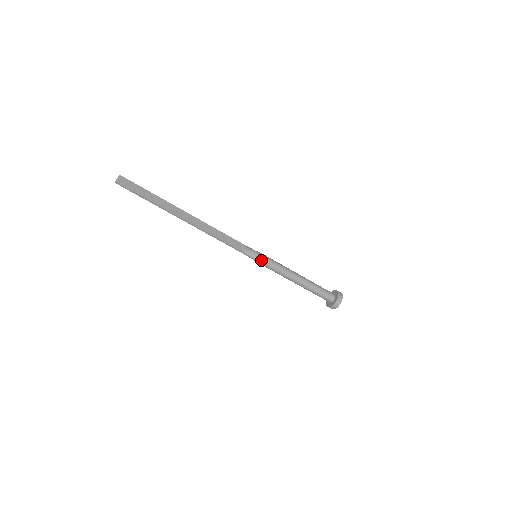
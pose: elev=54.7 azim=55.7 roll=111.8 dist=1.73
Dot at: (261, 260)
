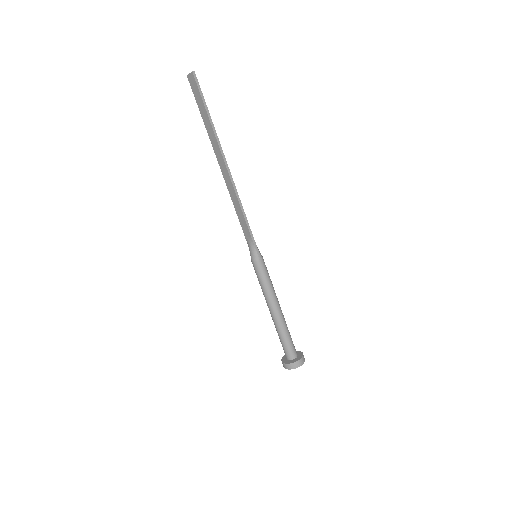
Dot at: (263, 260)
